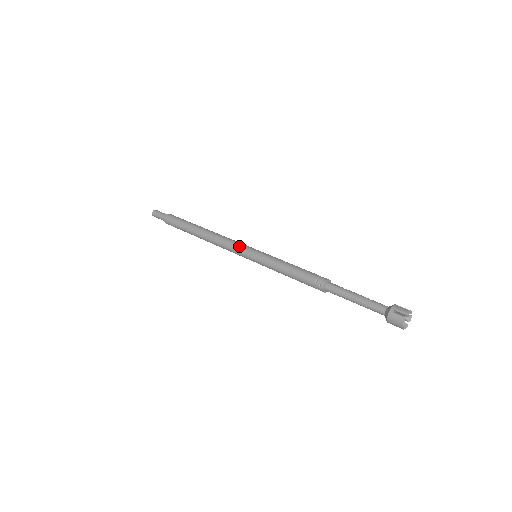
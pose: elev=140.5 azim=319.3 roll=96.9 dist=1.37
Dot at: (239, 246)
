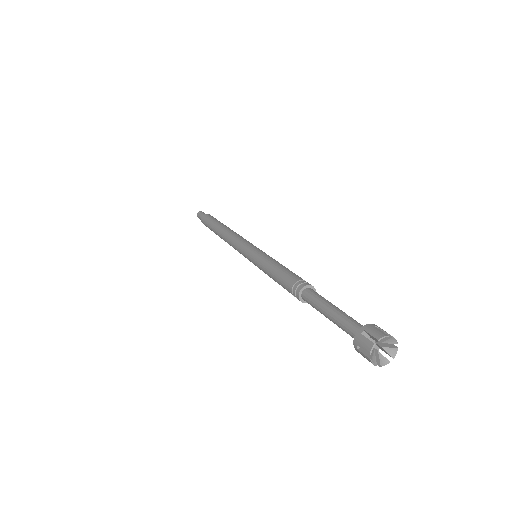
Dot at: (243, 243)
